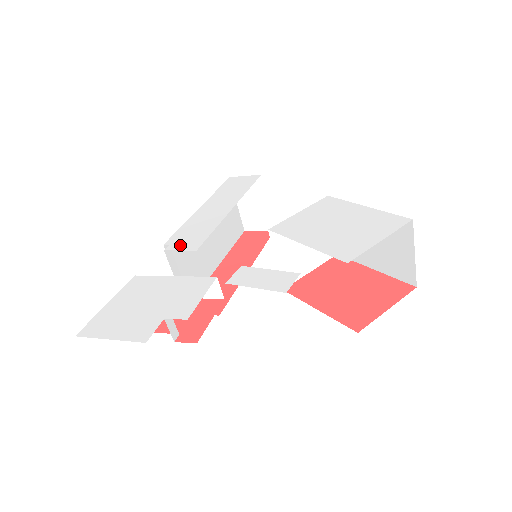
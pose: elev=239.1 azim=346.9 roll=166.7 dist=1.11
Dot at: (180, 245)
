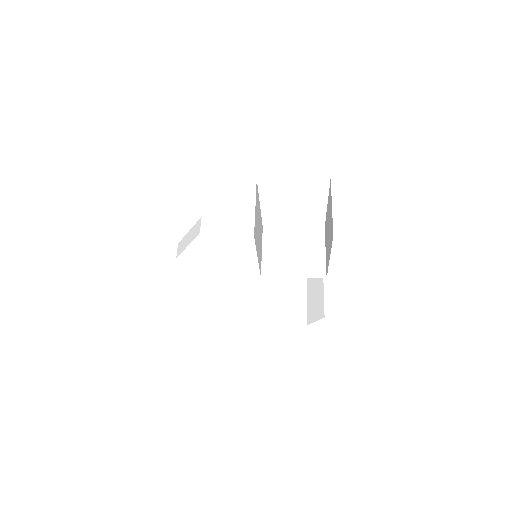
Dot at: occluded
